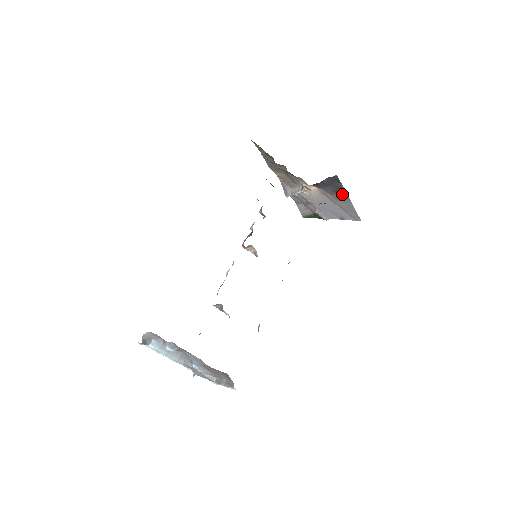
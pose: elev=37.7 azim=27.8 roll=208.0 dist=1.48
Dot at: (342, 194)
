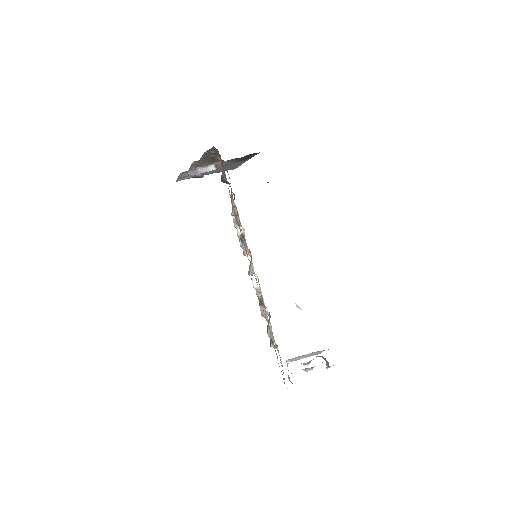
Dot at: (245, 160)
